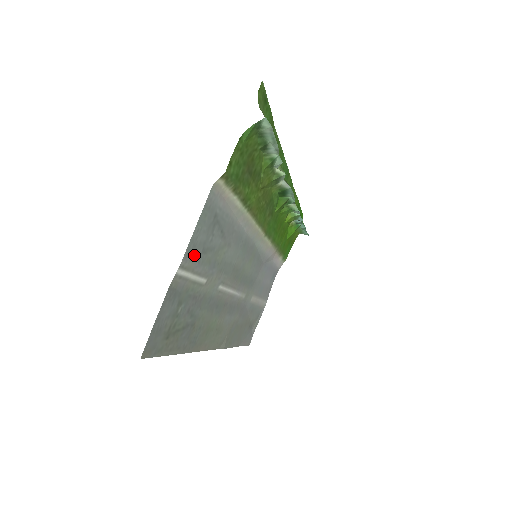
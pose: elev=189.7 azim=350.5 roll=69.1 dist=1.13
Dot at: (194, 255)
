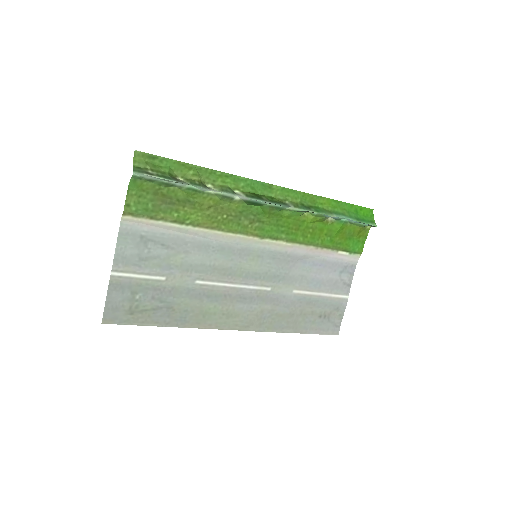
Dot at: (129, 263)
